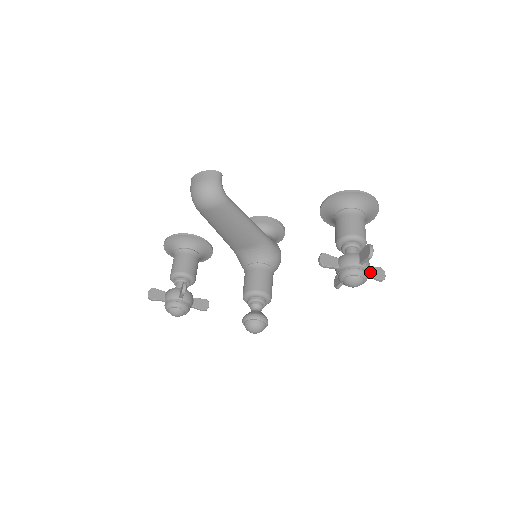
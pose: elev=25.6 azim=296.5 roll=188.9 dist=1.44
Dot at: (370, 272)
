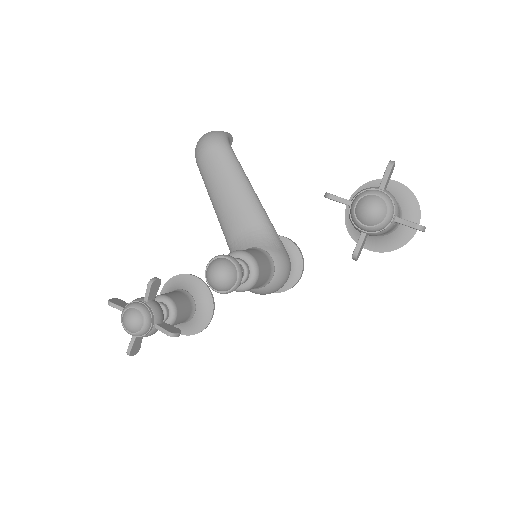
Dot at: (400, 218)
